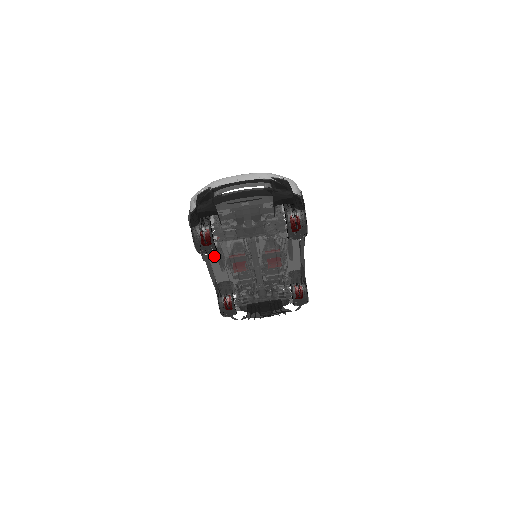
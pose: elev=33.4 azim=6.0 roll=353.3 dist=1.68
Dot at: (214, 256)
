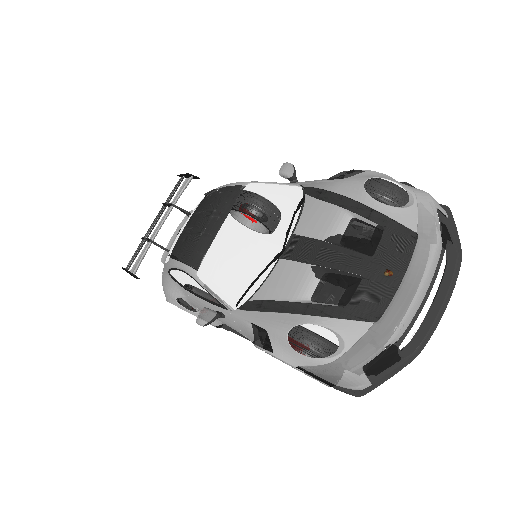
Dot at: occluded
